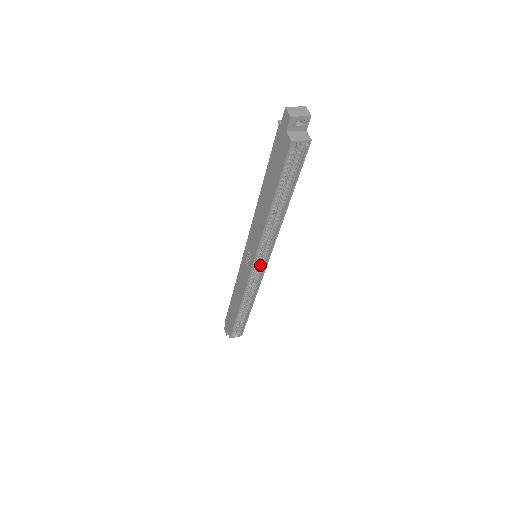
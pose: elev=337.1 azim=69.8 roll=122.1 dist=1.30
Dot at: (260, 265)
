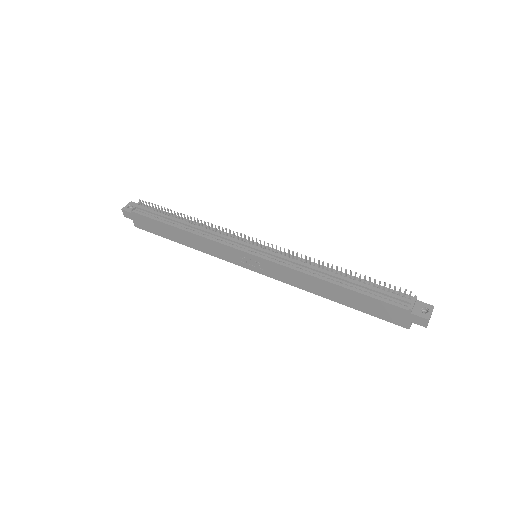
Dot at: occluded
